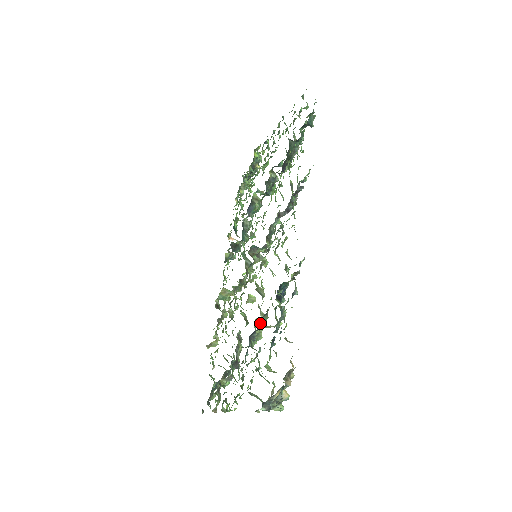
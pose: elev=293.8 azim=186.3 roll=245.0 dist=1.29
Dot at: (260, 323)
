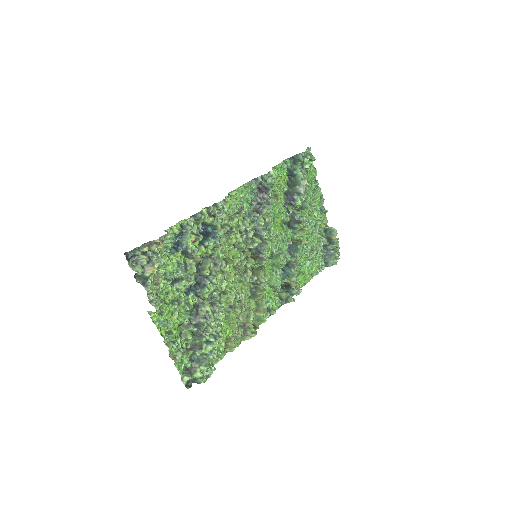
Dot at: (203, 266)
